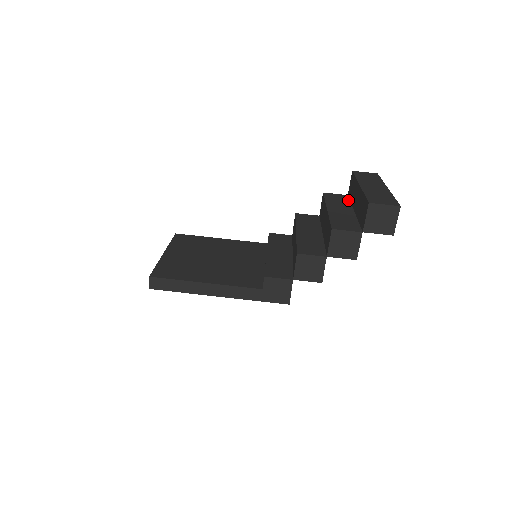
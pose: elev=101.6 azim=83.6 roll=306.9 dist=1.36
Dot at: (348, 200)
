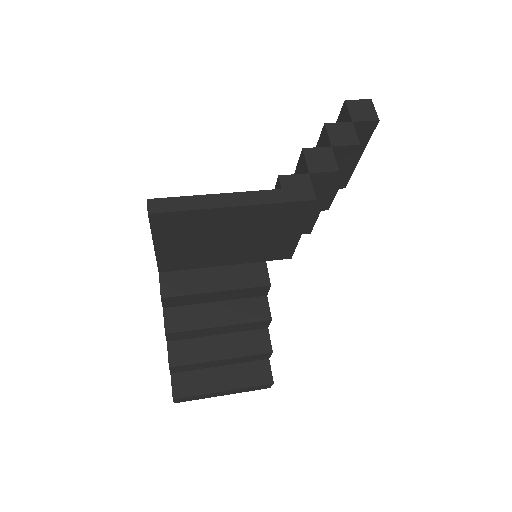
Dot at: occluded
